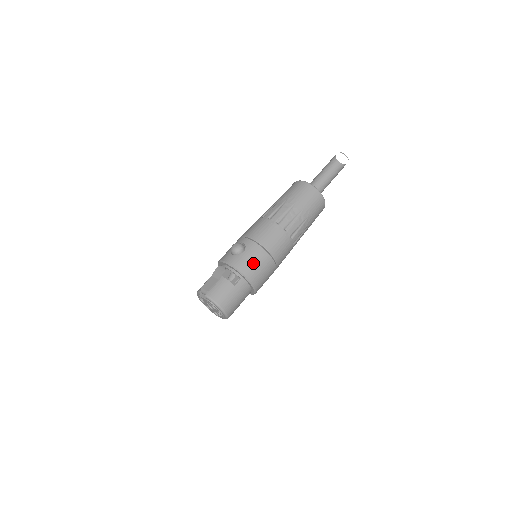
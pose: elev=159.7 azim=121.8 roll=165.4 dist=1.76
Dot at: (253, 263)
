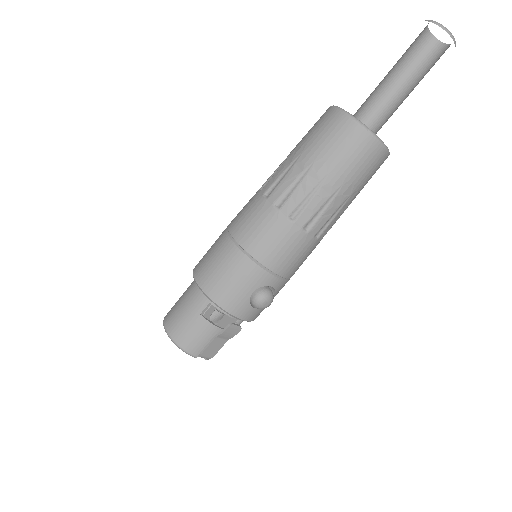
Dot at: occluded
